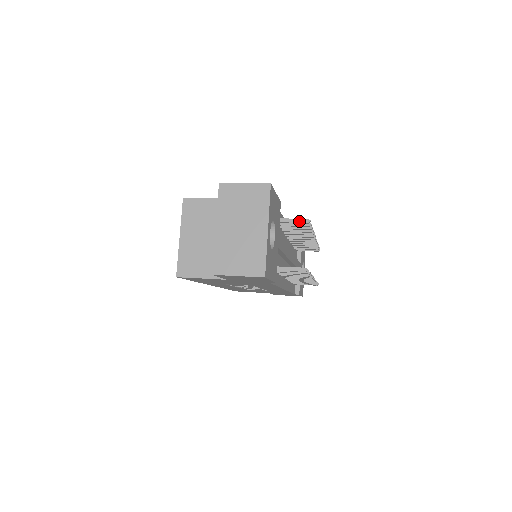
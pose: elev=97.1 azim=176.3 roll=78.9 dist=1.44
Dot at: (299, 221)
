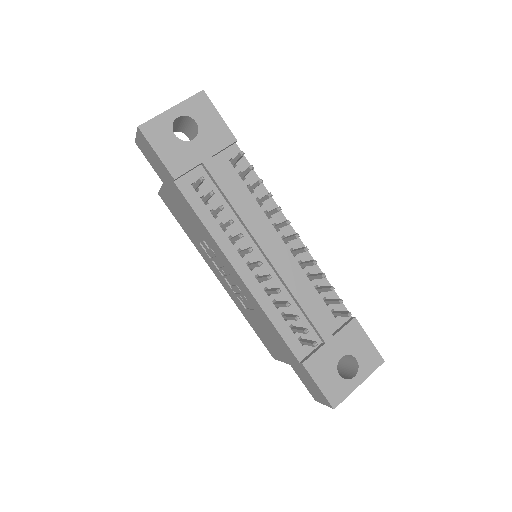
Dot at: (238, 154)
